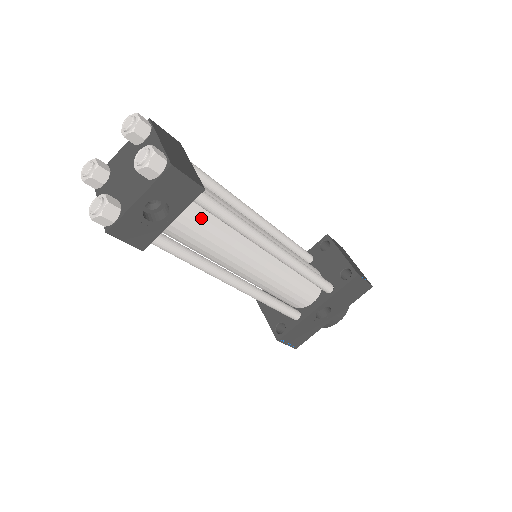
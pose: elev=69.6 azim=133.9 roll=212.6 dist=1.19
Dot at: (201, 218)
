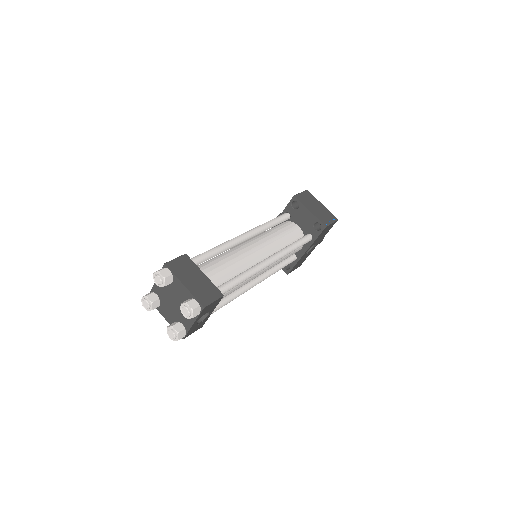
Dot at: occluded
